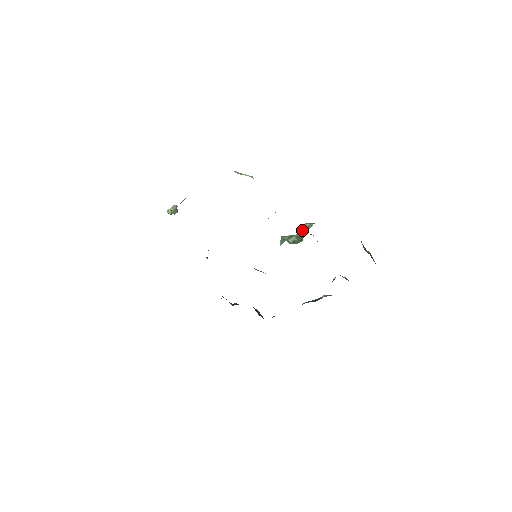
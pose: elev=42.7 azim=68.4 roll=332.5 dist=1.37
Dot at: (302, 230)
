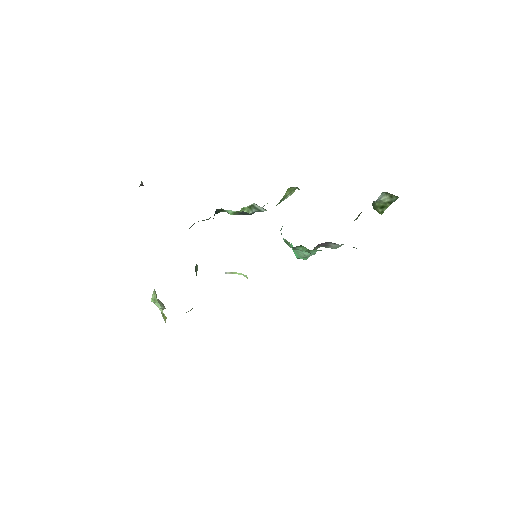
Dot at: occluded
